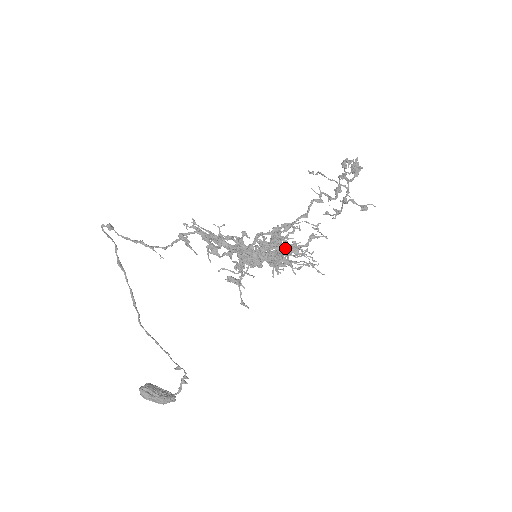
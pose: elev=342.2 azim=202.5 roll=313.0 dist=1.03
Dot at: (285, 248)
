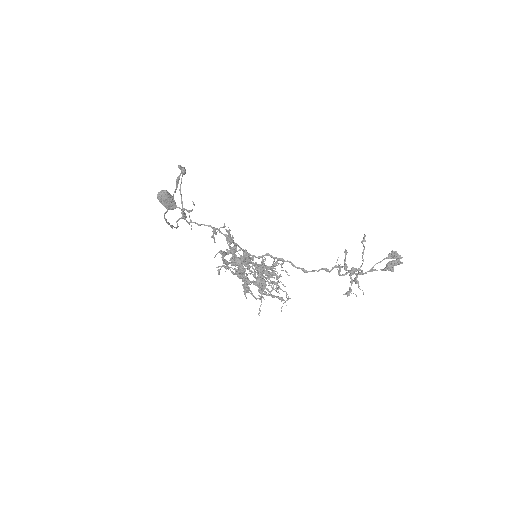
Dot at: occluded
